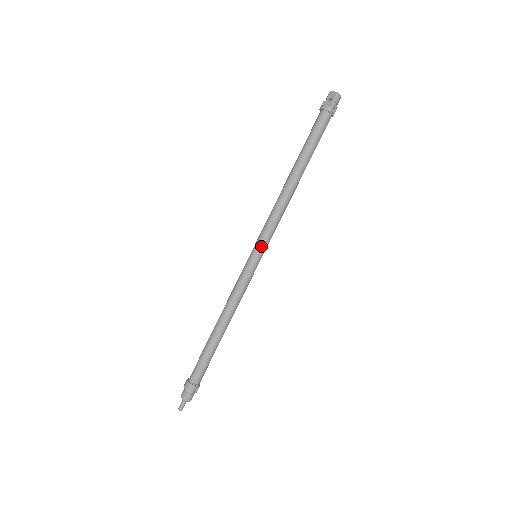
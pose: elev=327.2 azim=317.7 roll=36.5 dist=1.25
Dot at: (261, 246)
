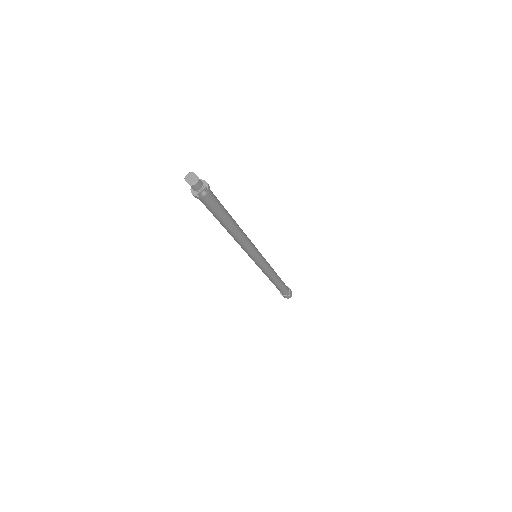
Dot at: (252, 257)
